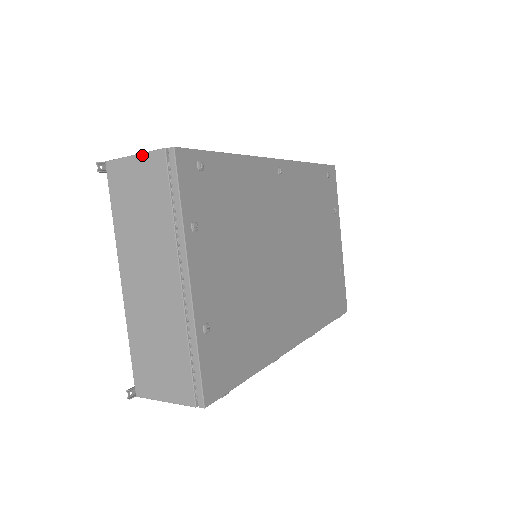
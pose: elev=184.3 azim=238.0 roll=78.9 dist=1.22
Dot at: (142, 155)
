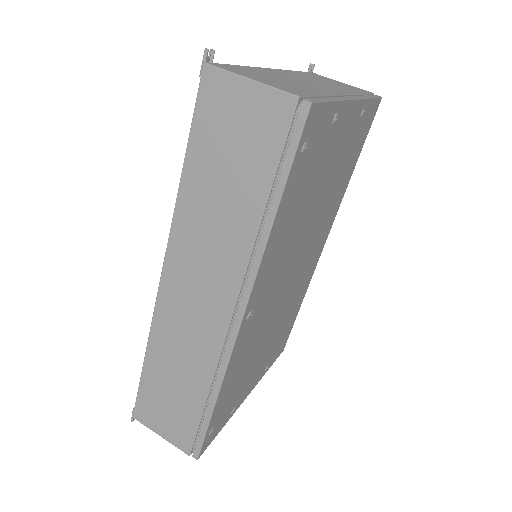
Dot at: (169, 441)
